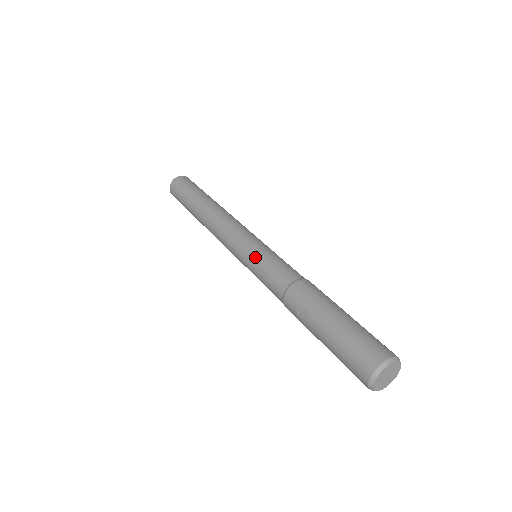
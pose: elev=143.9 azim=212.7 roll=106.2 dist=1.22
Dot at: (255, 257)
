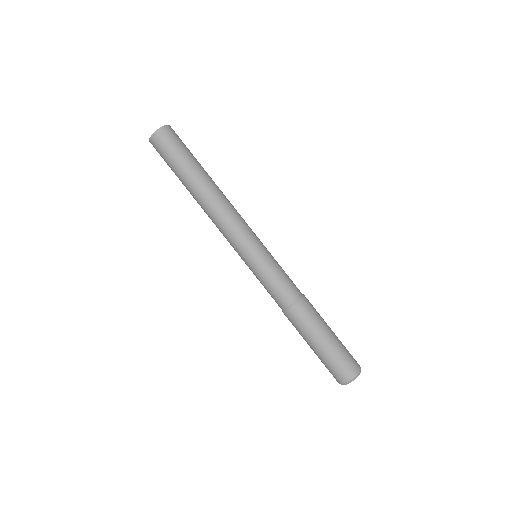
Dot at: (257, 271)
